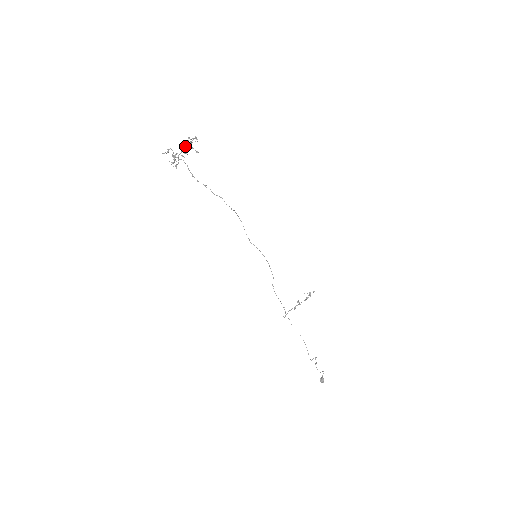
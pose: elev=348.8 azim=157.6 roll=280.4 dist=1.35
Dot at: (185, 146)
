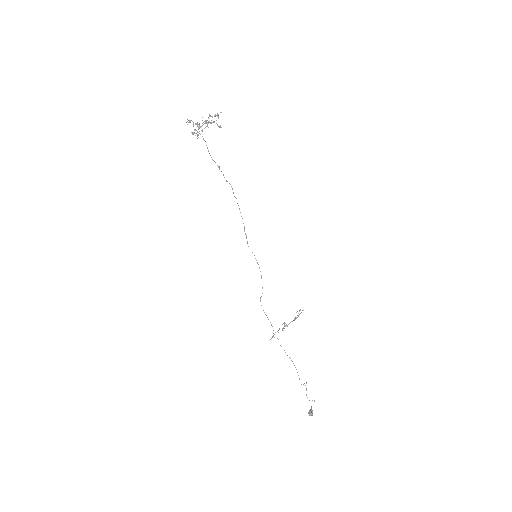
Dot at: (207, 120)
